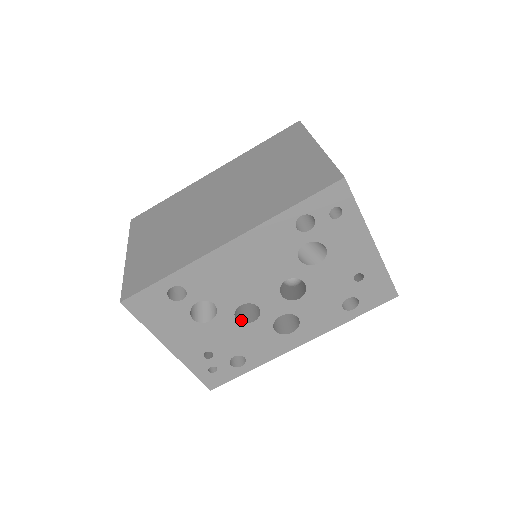
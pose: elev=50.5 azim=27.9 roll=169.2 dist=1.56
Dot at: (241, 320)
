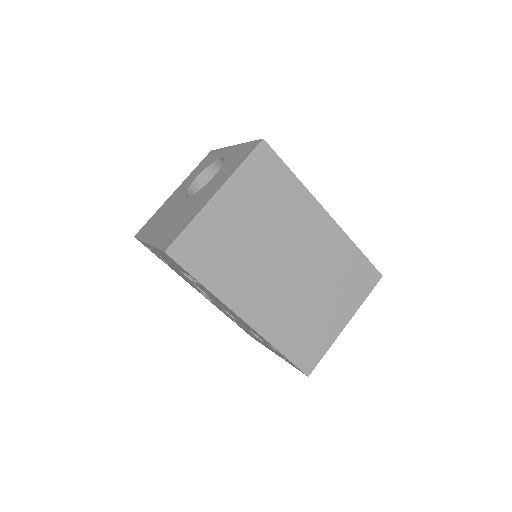
Dot at: occluded
